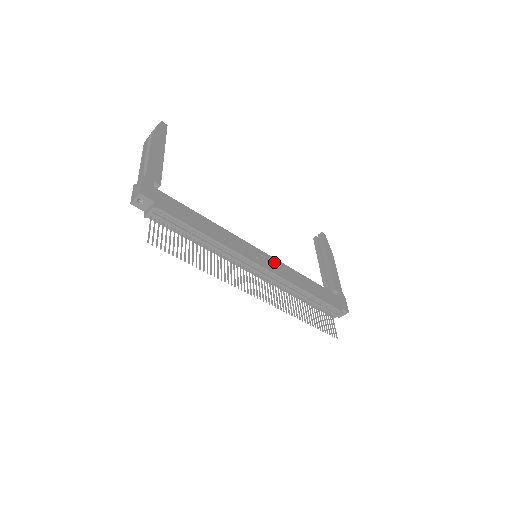
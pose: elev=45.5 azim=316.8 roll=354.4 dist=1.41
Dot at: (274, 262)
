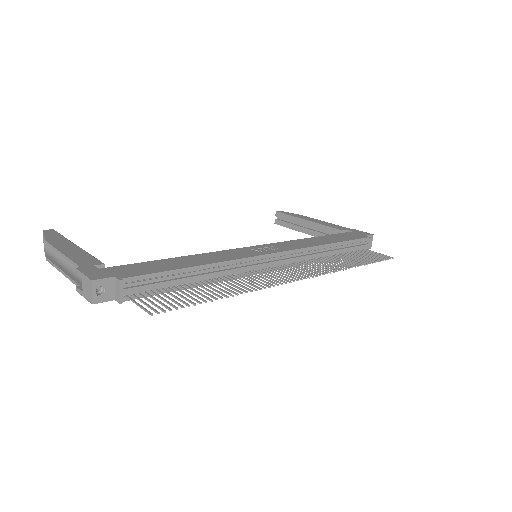
Dot at: (276, 245)
